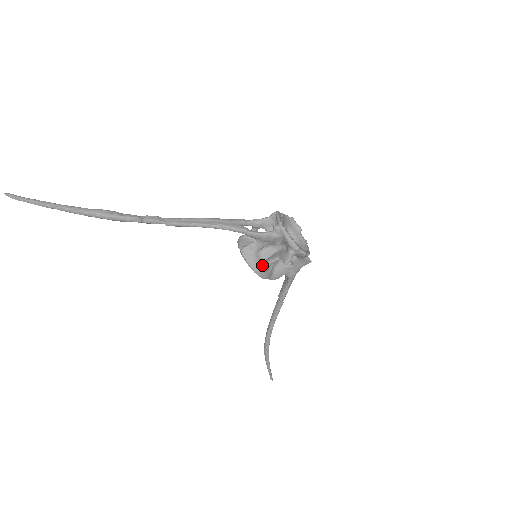
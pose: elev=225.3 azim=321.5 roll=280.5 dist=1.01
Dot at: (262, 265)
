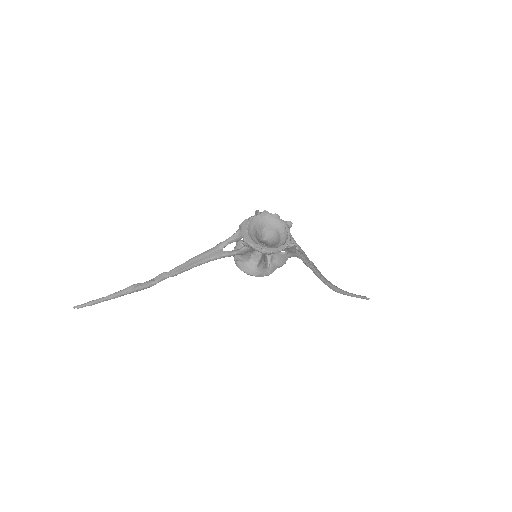
Dot at: (258, 270)
